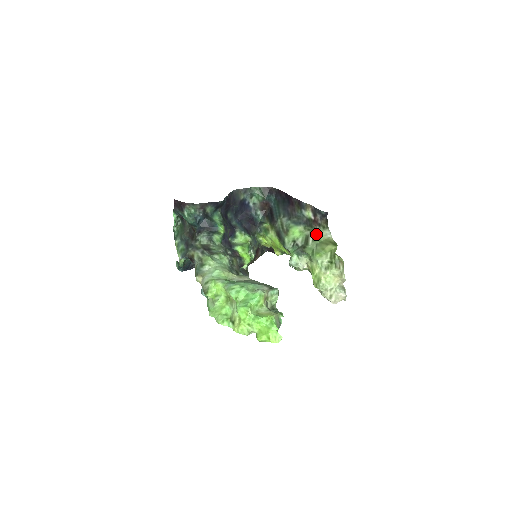
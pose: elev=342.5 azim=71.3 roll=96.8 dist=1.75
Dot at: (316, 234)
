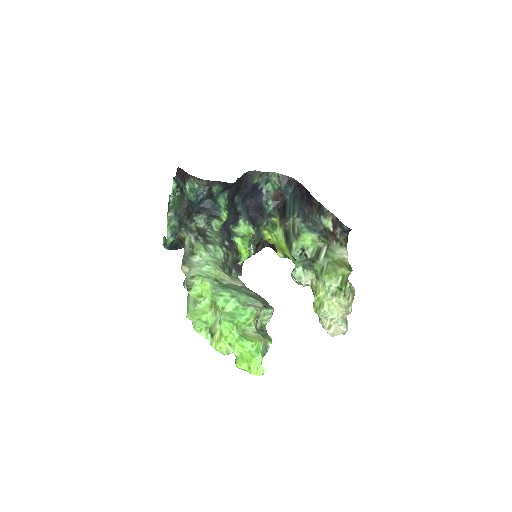
Dot at: (331, 249)
